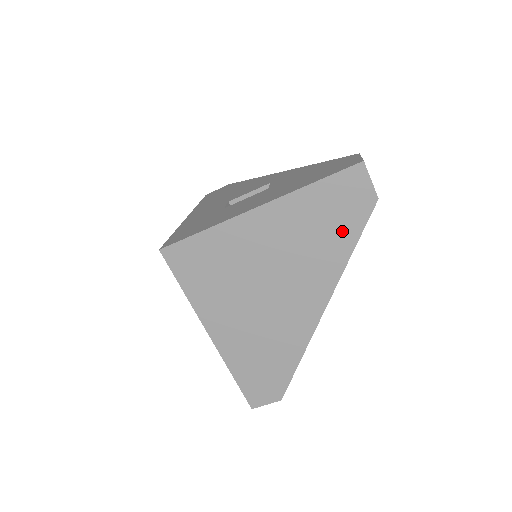
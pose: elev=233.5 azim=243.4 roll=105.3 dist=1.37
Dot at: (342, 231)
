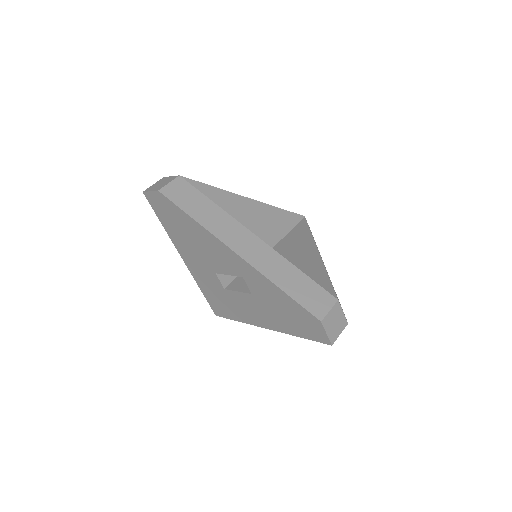
Dot at: occluded
